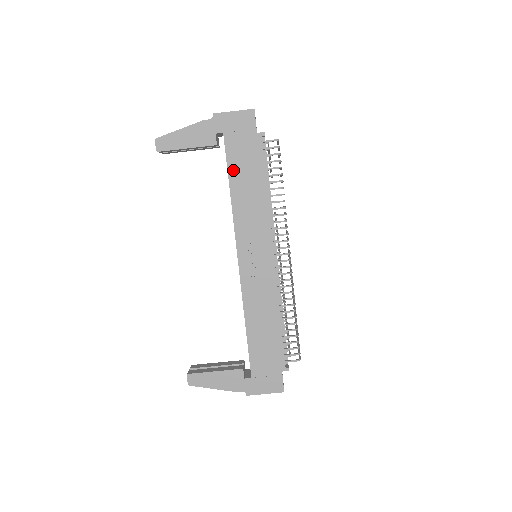
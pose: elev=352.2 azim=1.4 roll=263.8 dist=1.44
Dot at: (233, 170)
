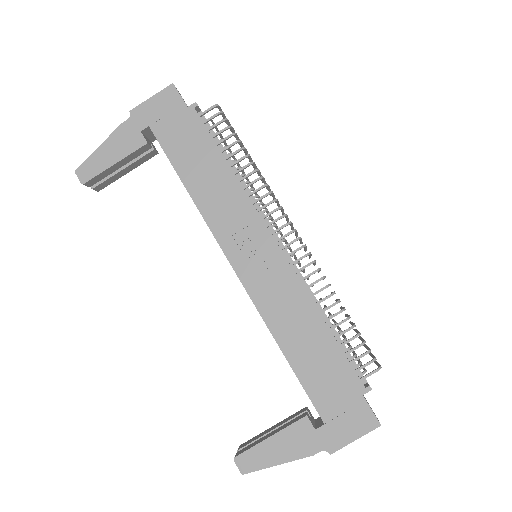
Dot at: (178, 162)
